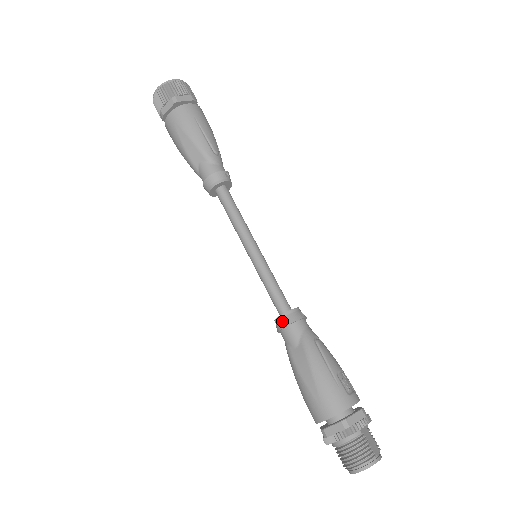
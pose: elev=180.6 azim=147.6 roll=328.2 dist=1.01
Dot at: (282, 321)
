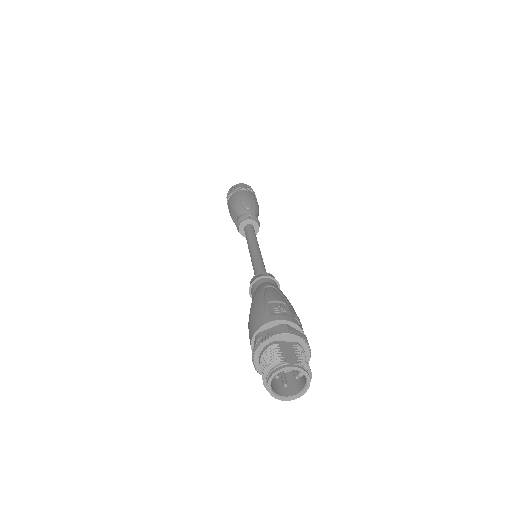
Dot at: (250, 286)
